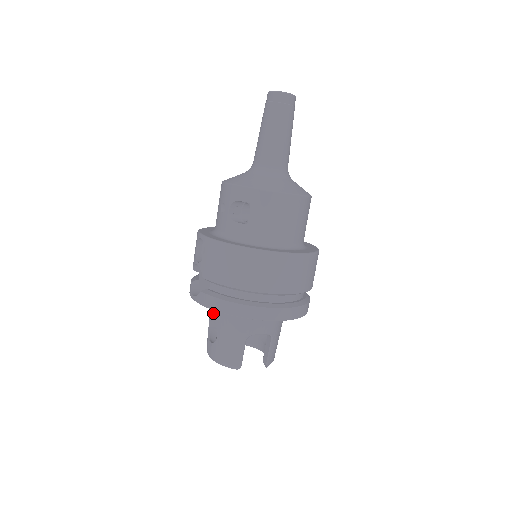
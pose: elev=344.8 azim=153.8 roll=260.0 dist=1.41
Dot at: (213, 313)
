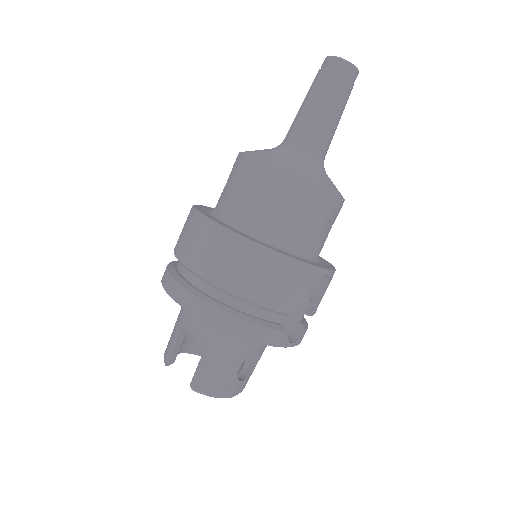
Dot at: occluded
